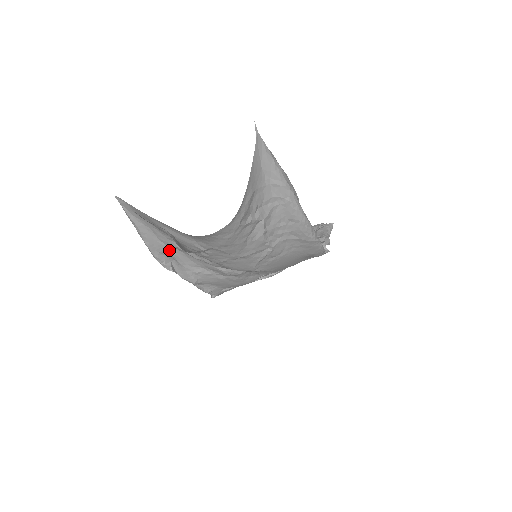
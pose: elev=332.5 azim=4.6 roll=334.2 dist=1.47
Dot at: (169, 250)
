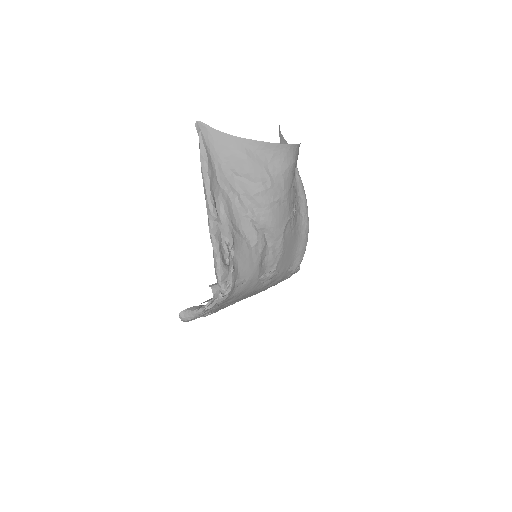
Dot at: (221, 194)
